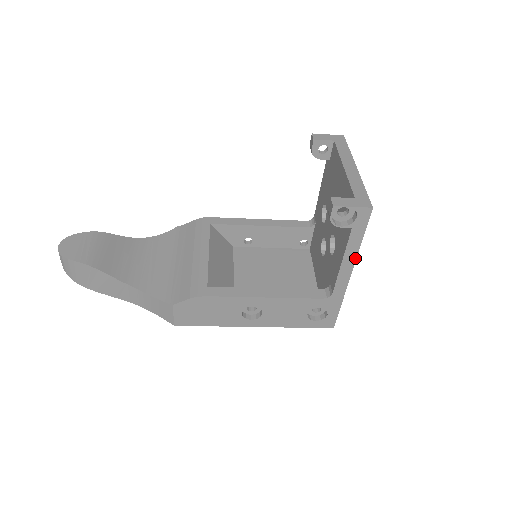
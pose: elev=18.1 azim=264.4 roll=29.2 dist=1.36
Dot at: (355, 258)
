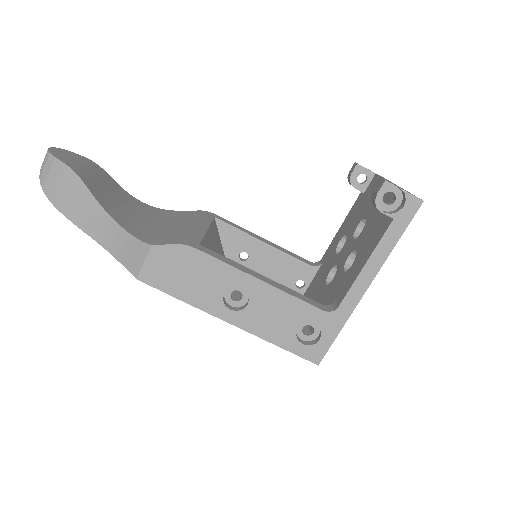
Dot at: (381, 264)
